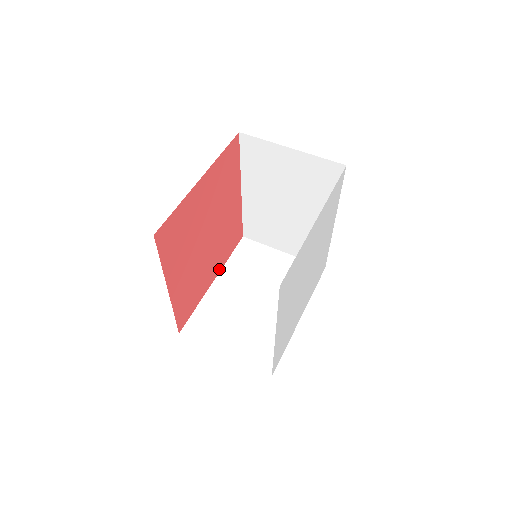
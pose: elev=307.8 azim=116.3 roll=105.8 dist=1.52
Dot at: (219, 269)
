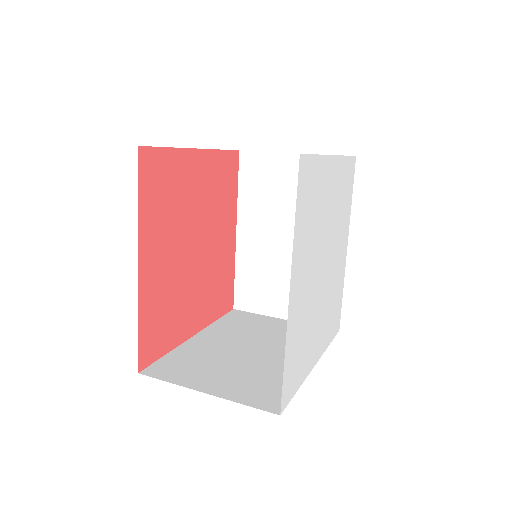
Dot at: (202, 324)
